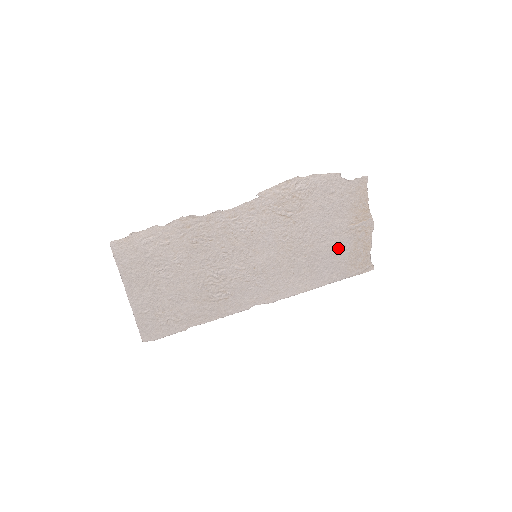
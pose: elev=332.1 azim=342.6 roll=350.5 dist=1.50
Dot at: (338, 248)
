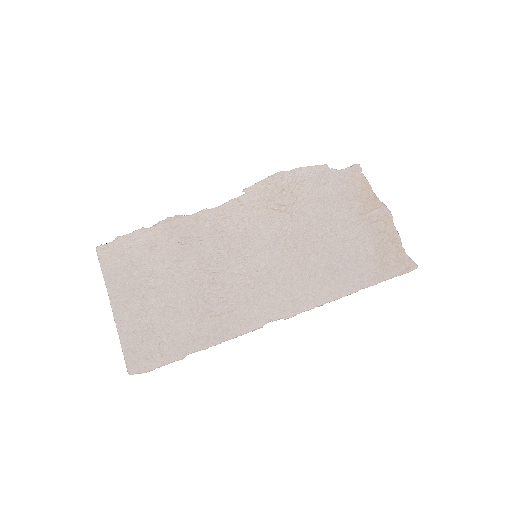
Dot at: (356, 243)
